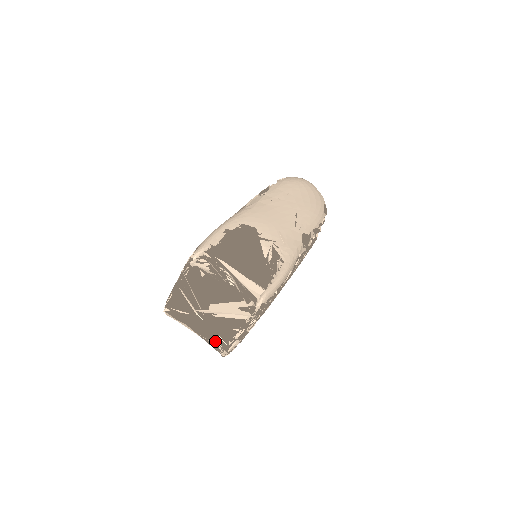
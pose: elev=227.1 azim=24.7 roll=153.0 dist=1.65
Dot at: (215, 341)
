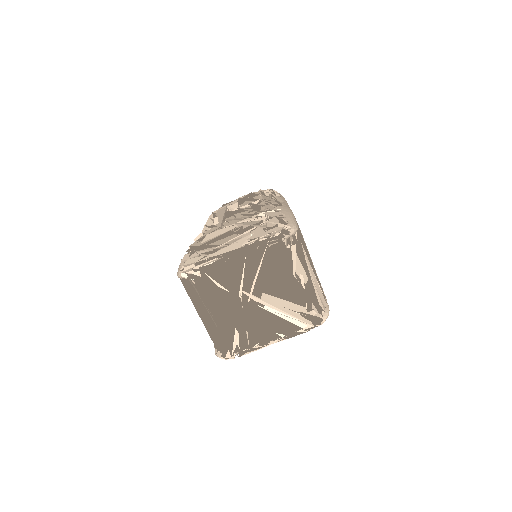
Dot at: (234, 337)
